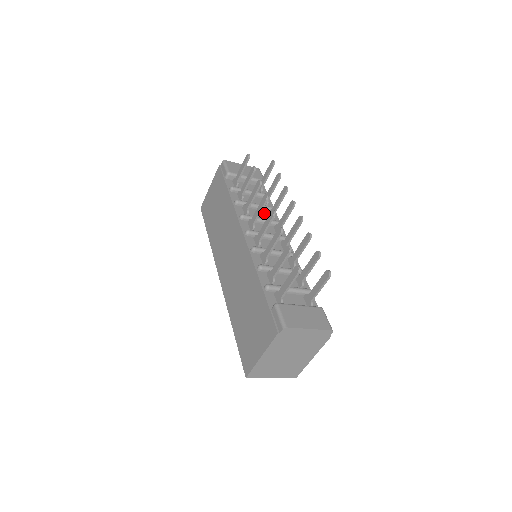
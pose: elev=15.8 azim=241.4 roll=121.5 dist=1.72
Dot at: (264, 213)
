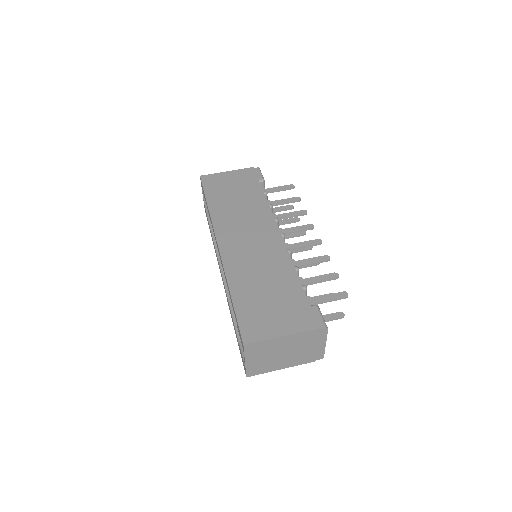
Dot at: occluded
